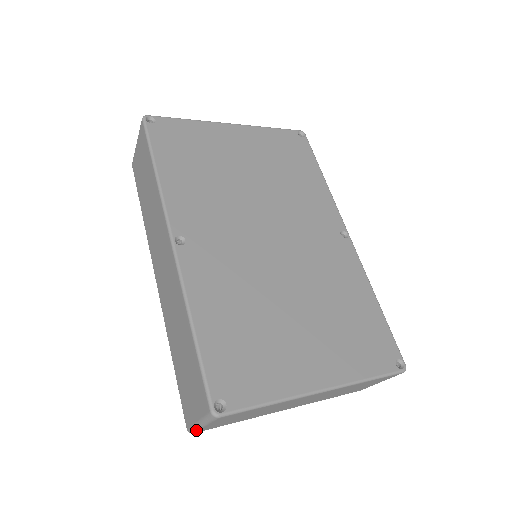
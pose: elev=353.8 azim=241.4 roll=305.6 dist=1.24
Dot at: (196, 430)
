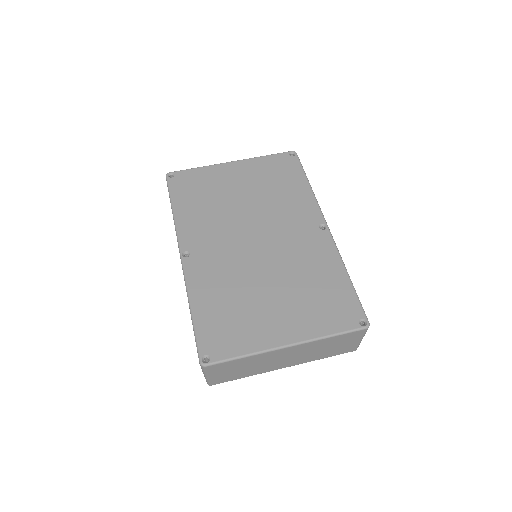
Dot at: (208, 381)
